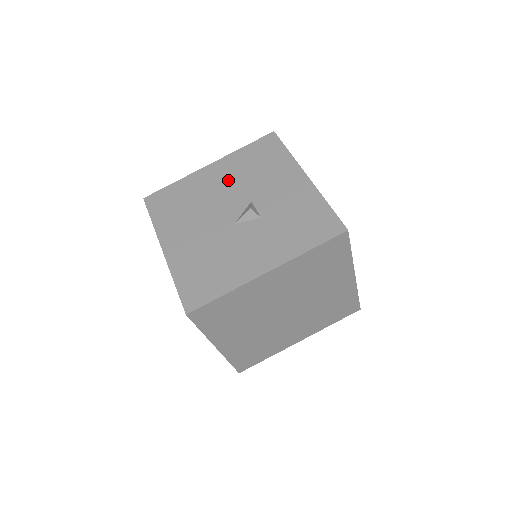
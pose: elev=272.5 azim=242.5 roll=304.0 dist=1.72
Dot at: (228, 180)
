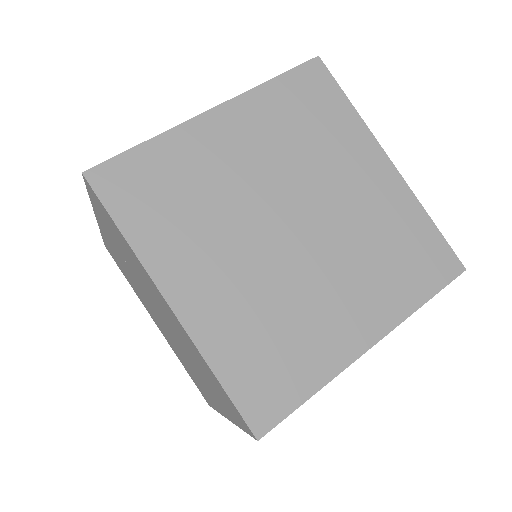
Dot at: occluded
